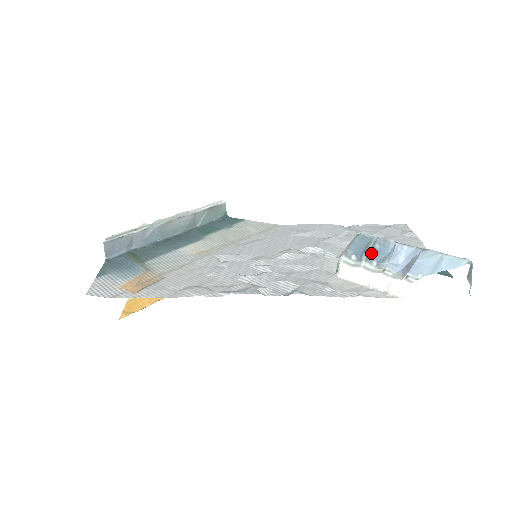
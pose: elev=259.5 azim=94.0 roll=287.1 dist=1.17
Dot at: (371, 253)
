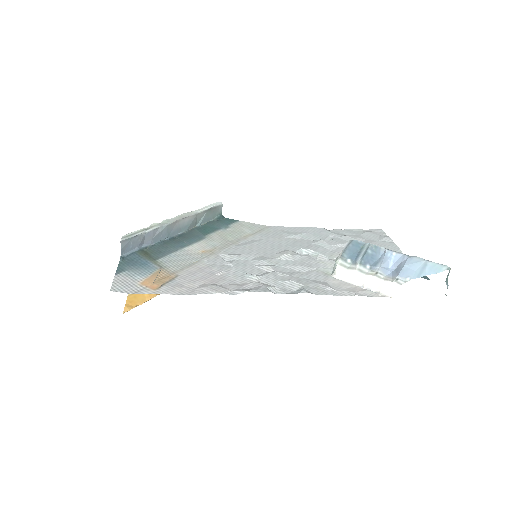
Dot at: (365, 258)
